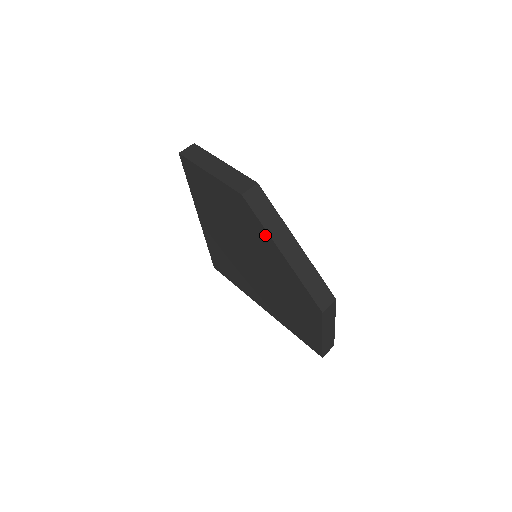
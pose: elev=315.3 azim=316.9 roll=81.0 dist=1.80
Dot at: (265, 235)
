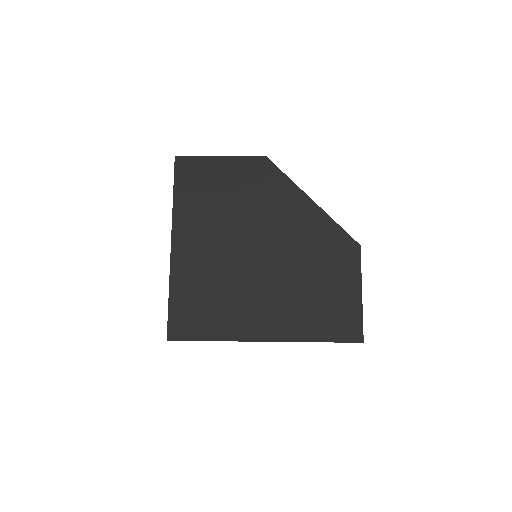
Dot at: (290, 188)
